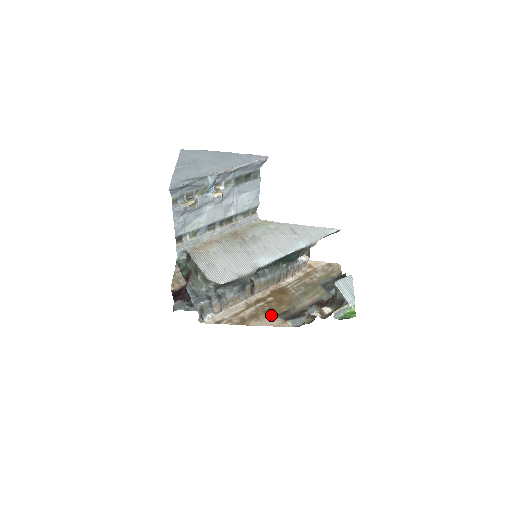
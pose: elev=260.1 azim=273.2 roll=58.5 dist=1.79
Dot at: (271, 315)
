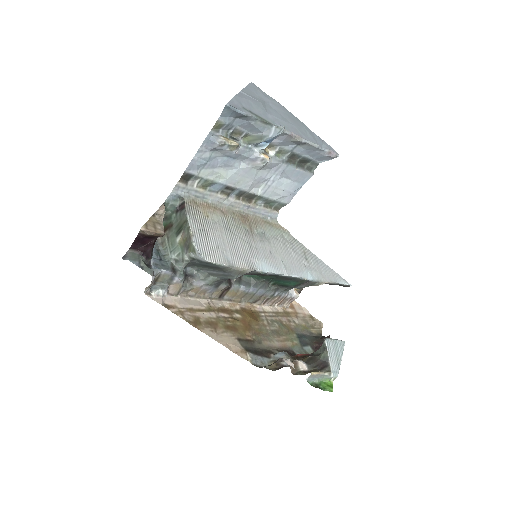
Dot at: (232, 335)
